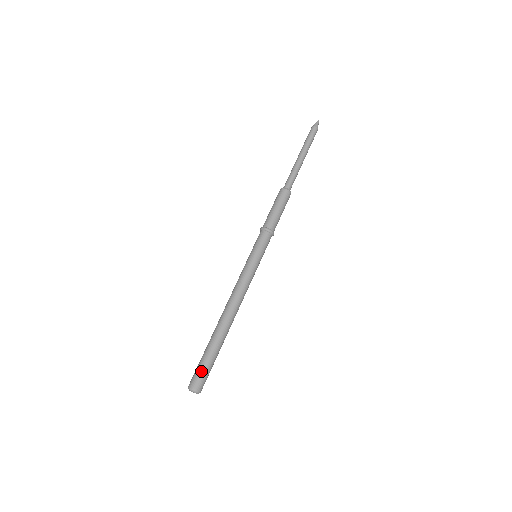
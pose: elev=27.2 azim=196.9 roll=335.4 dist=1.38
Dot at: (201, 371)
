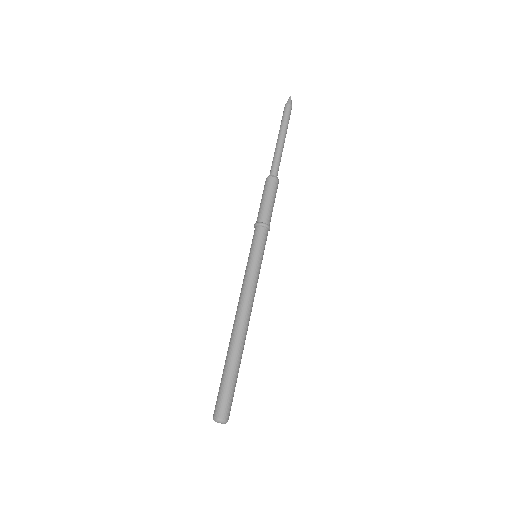
Dot at: (224, 397)
